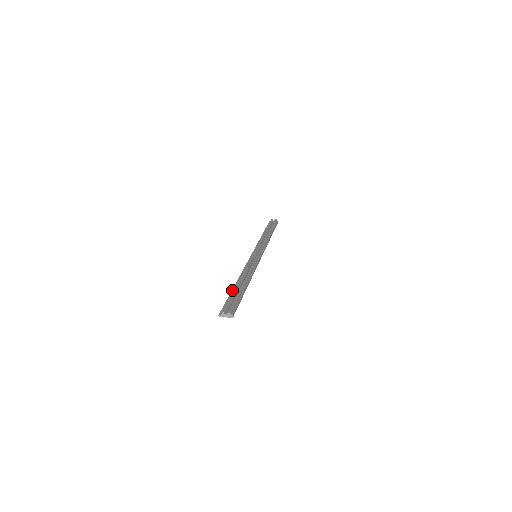
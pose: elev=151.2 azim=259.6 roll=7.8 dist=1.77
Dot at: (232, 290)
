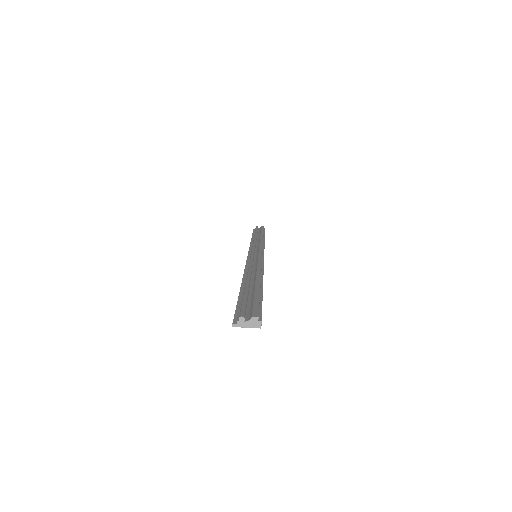
Dot at: (240, 291)
